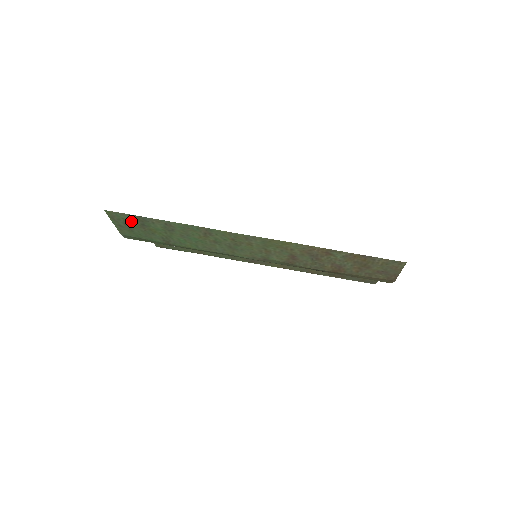
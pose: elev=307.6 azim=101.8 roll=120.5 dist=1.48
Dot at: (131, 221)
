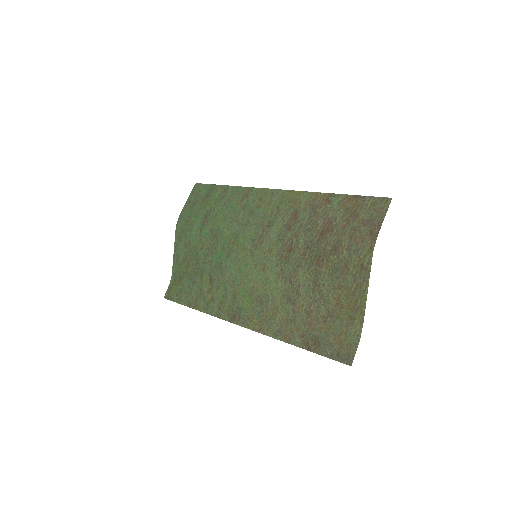
Dot at: (202, 193)
